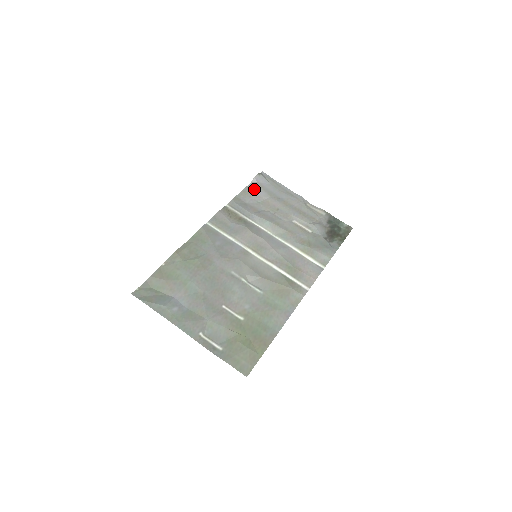
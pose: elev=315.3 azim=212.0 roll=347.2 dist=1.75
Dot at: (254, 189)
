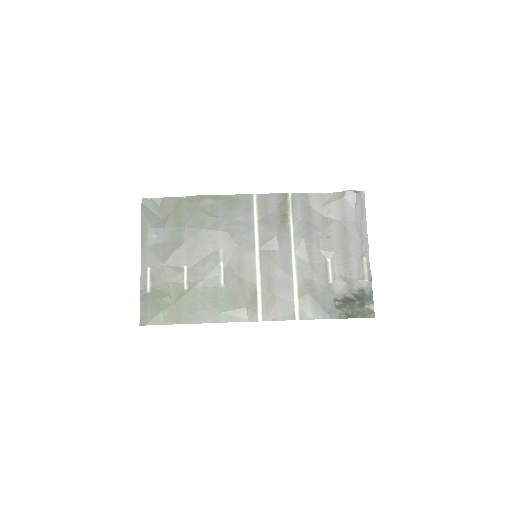
Dot at: (333, 201)
